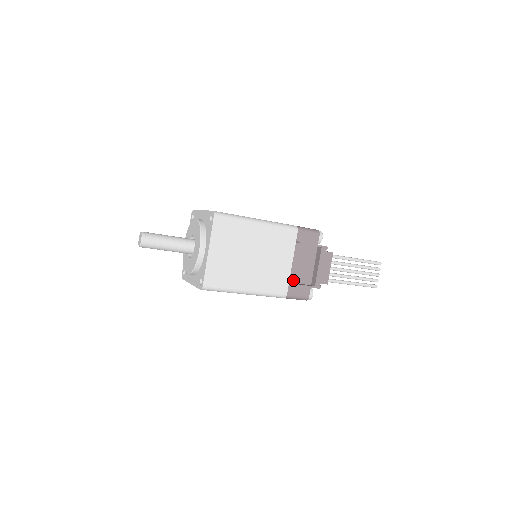
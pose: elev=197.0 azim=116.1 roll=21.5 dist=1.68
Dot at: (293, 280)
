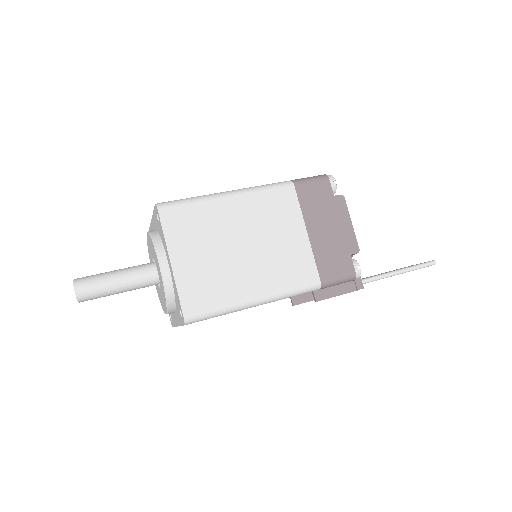
Dot at: occluded
